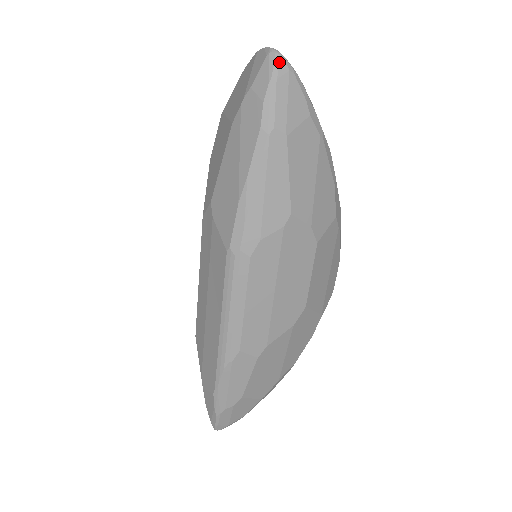
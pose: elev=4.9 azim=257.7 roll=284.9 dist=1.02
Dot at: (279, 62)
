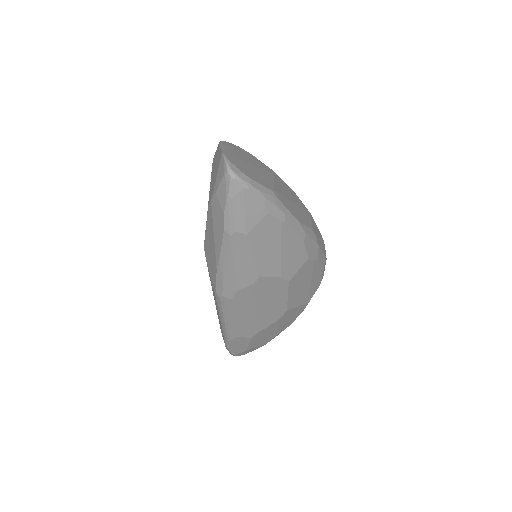
Dot at: (234, 183)
